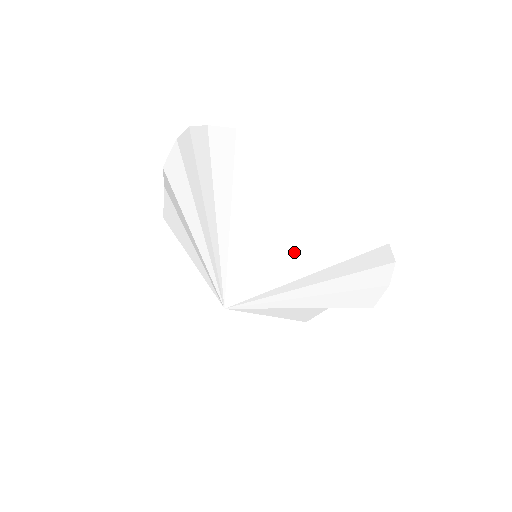
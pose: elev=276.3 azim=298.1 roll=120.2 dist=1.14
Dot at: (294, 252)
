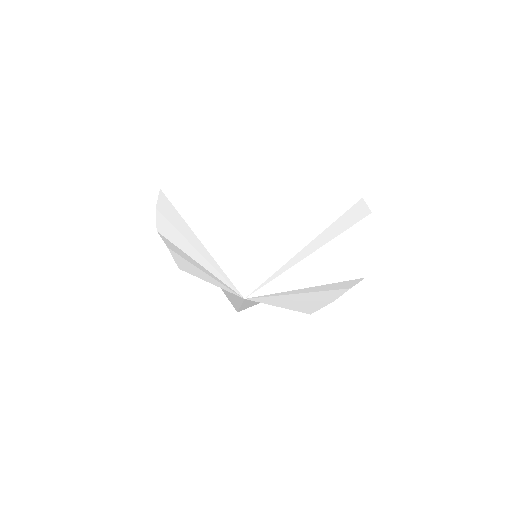
Dot at: (310, 267)
